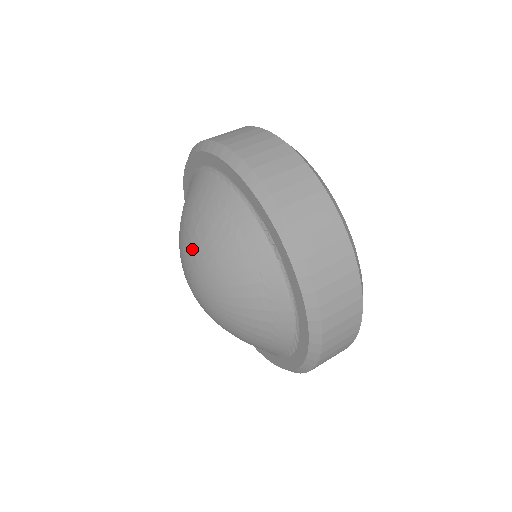
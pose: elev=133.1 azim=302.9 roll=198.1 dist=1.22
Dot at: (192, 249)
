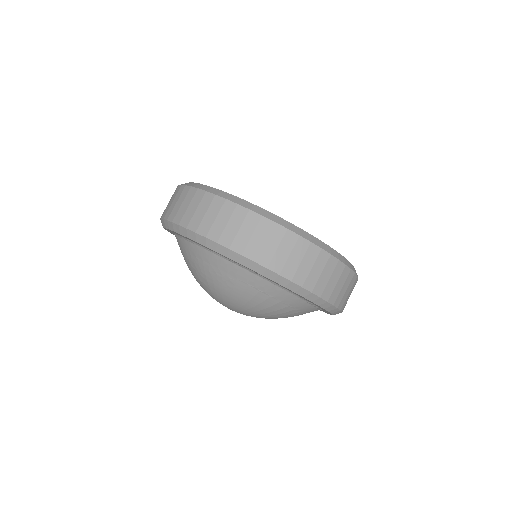
Dot at: (208, 292)
